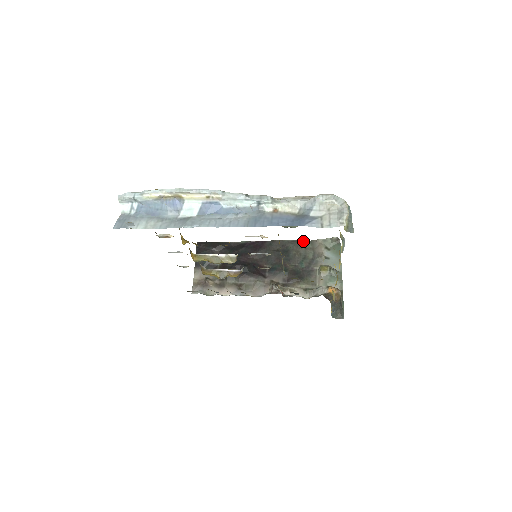
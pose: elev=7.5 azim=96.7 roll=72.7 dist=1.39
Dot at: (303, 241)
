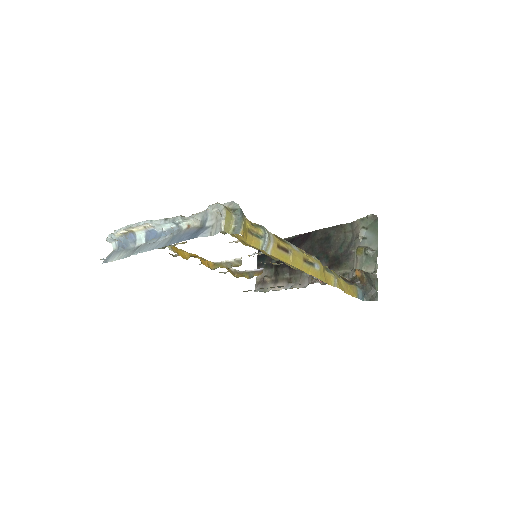
Dot at: (343, 225)
